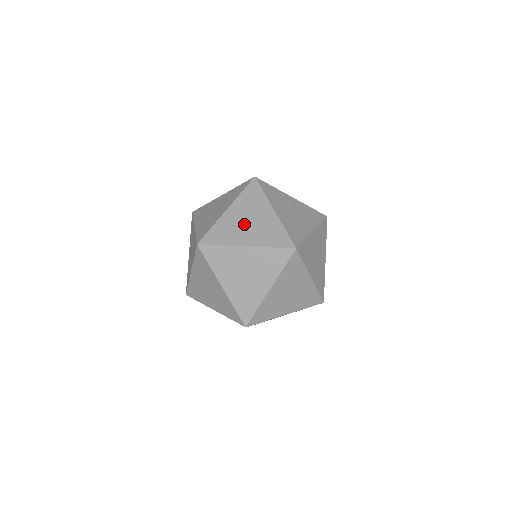
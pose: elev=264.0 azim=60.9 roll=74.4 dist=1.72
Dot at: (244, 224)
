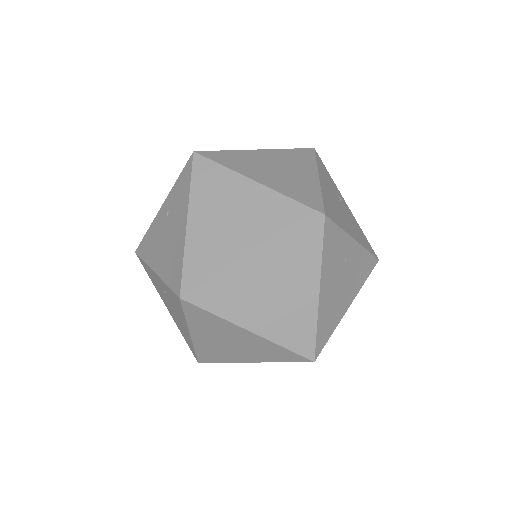
Dot at: occluded
